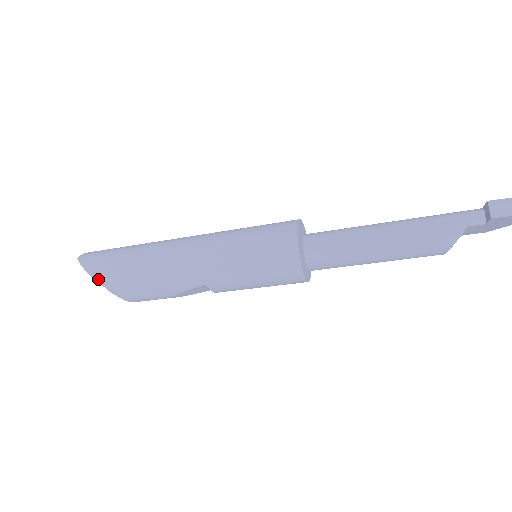
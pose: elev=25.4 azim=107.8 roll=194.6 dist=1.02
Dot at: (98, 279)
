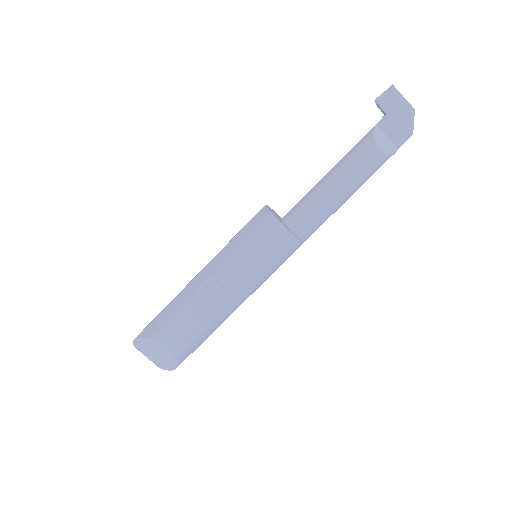
Dot at: (141, 336)
